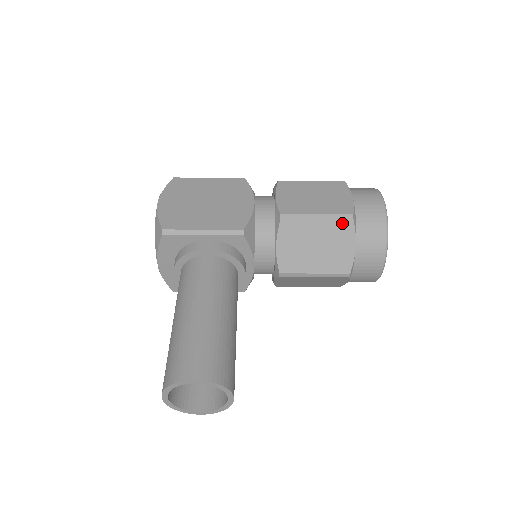
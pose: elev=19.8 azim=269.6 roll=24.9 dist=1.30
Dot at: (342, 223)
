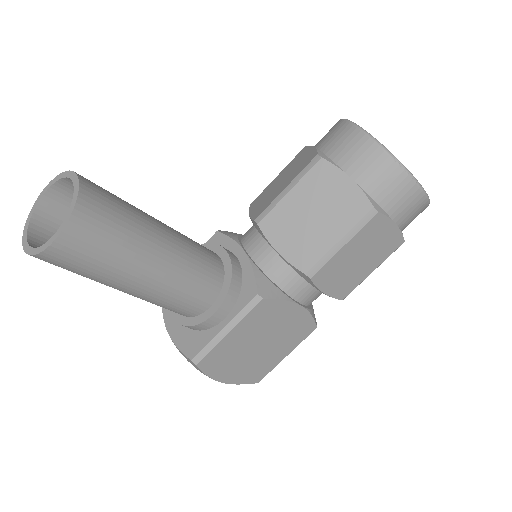
Dot at: (297, 156)
